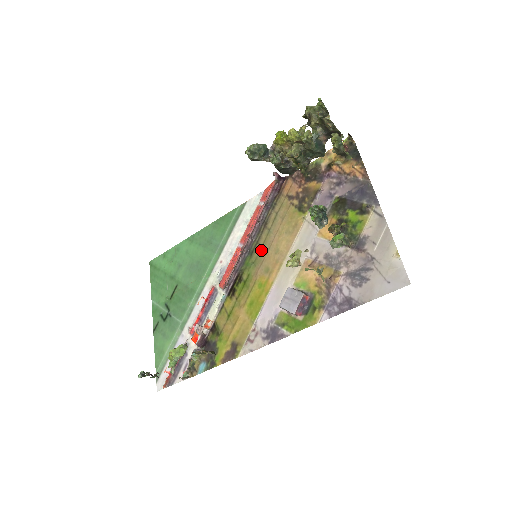
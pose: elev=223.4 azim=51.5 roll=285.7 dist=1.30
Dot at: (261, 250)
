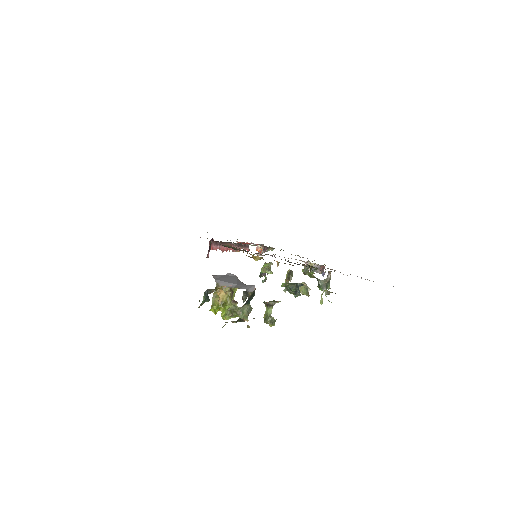
Dot at: occluded
